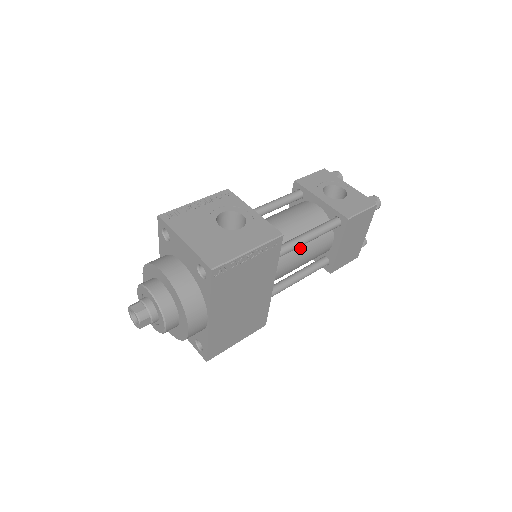
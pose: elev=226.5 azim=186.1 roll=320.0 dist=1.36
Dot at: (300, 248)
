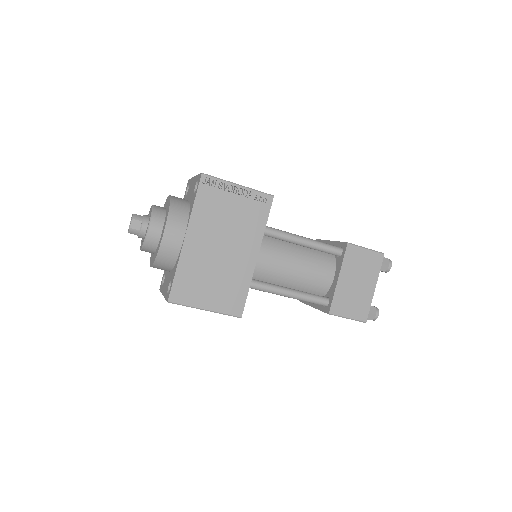
Dot at: (296, 252)
